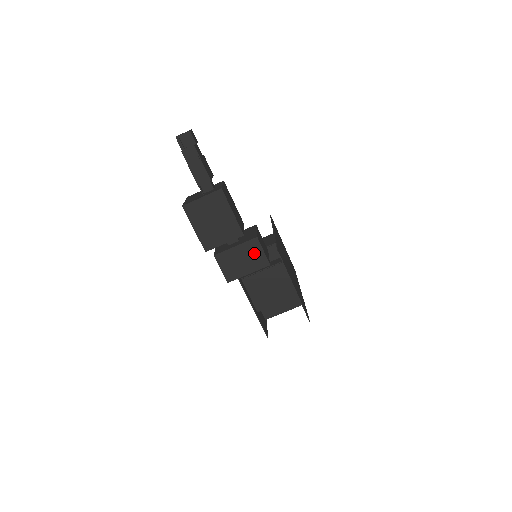
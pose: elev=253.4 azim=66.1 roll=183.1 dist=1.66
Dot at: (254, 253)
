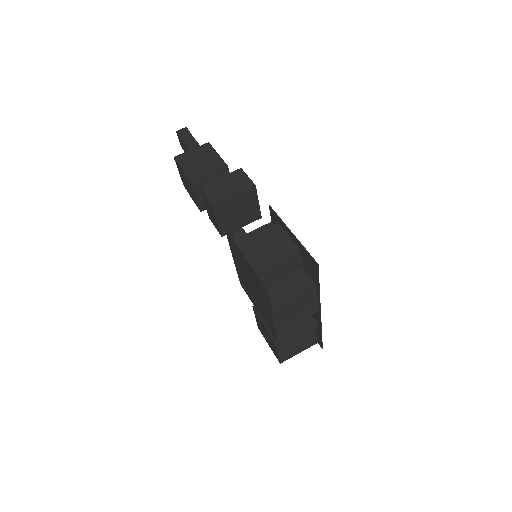
Dot at: (239, 179)
